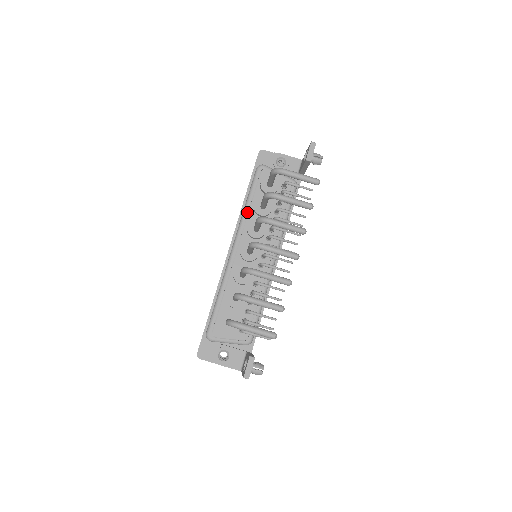
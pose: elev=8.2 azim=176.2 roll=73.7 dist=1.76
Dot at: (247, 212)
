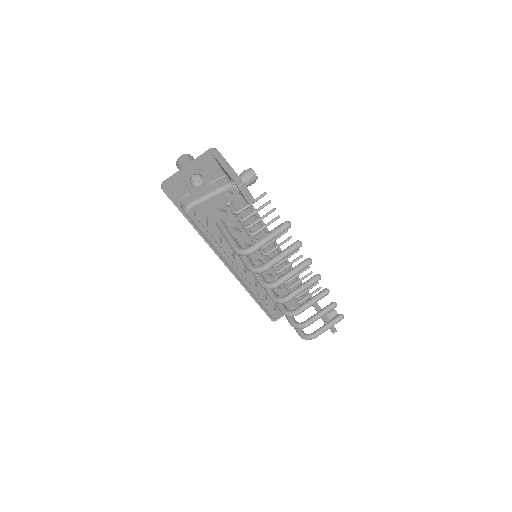
Dot at: (219, 248)
